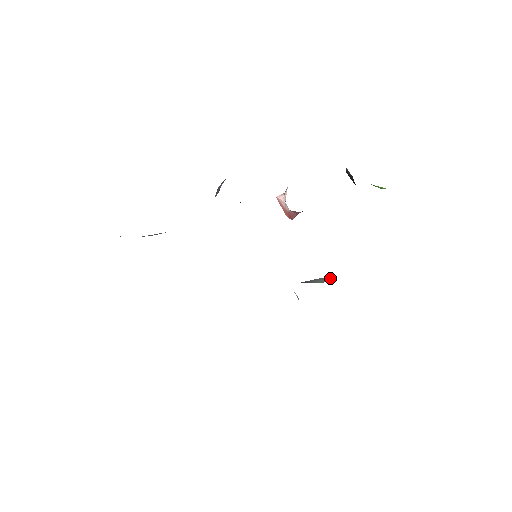
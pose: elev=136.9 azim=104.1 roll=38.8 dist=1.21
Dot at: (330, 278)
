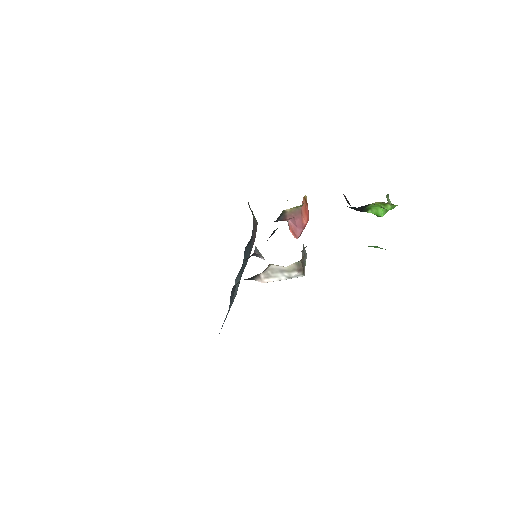
Dot at: occluded
